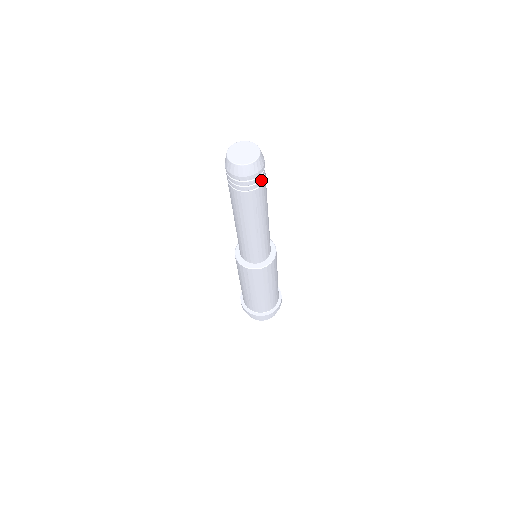
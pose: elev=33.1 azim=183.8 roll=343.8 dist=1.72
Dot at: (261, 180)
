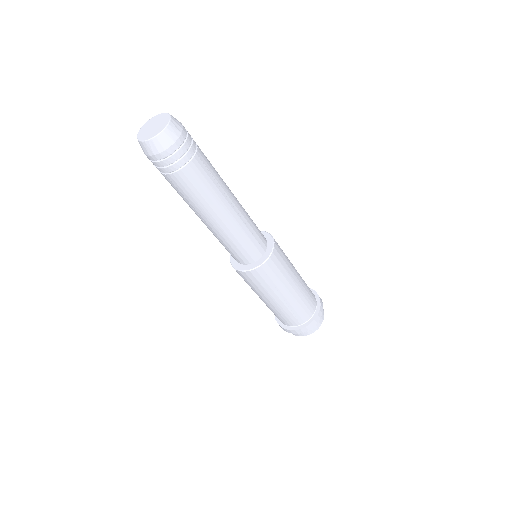
Dot at: (192, 140)
